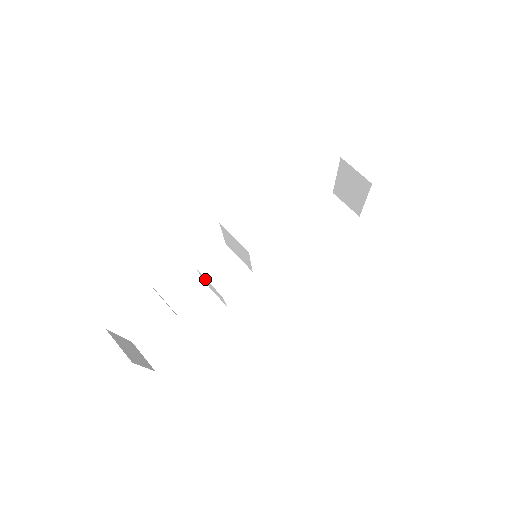
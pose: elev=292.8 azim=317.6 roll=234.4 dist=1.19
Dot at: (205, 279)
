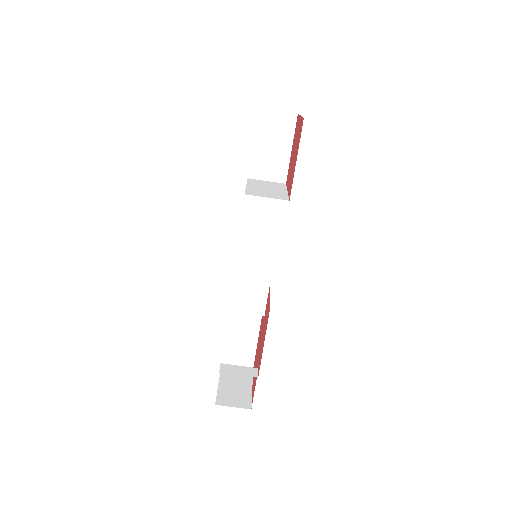
Dot at: (239, 310)
